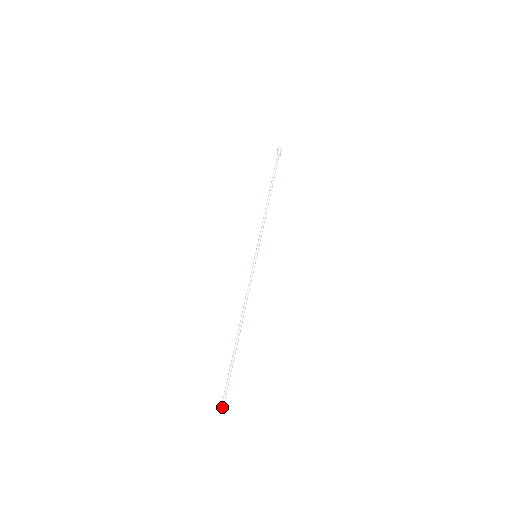
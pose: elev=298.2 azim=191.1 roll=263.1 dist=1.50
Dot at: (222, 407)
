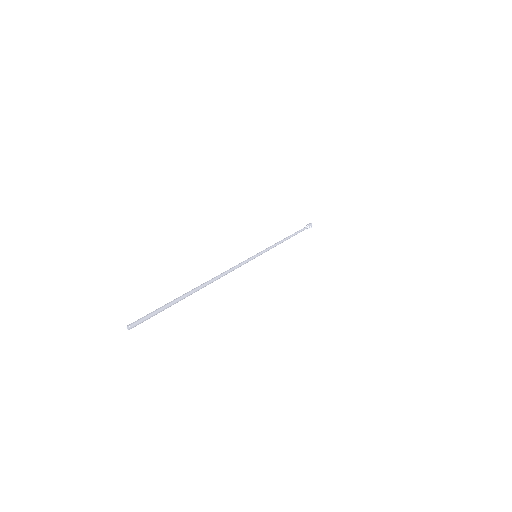
Dot at: (133, 322)
